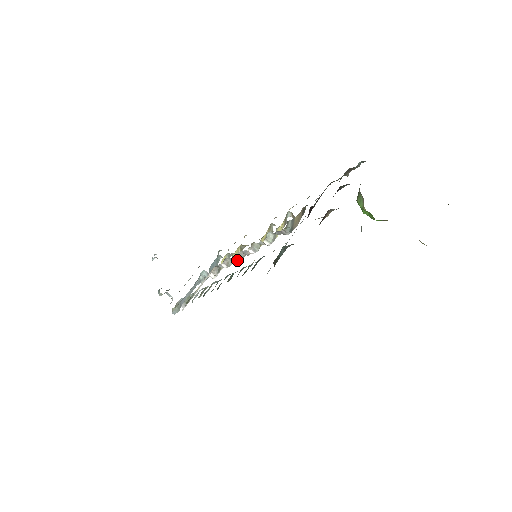
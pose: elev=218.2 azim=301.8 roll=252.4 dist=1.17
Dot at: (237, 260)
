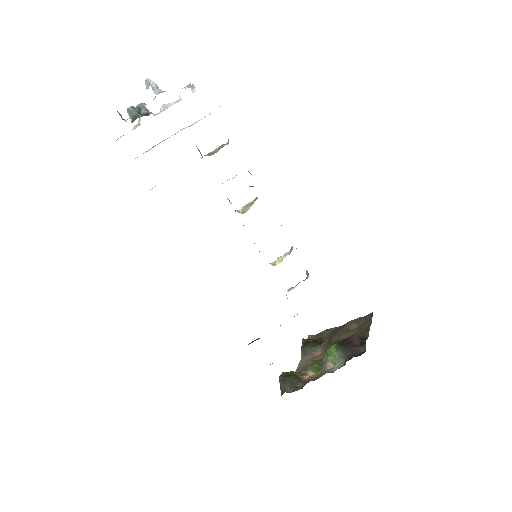
Dot at: occluded
